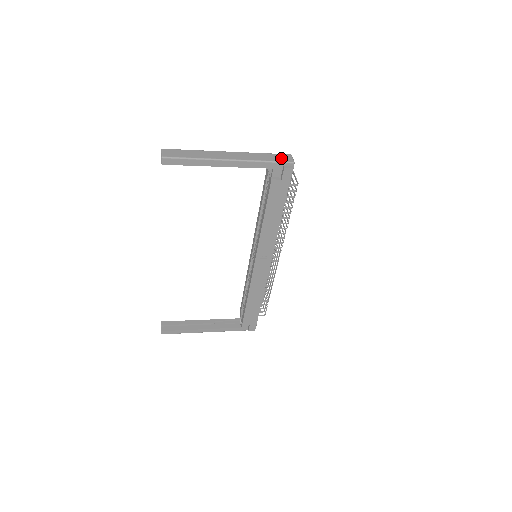
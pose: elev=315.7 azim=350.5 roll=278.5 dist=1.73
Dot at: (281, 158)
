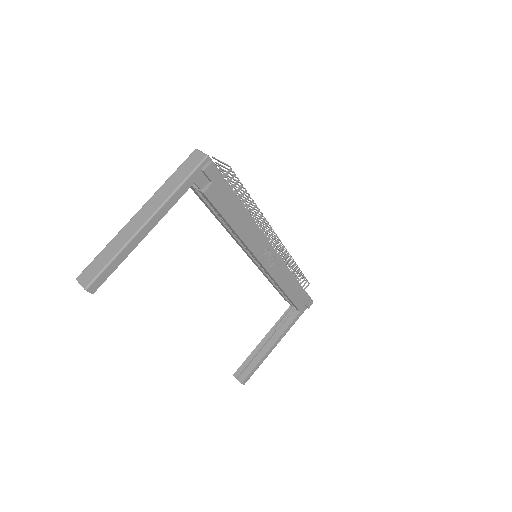
Dot at: (191, 164)
